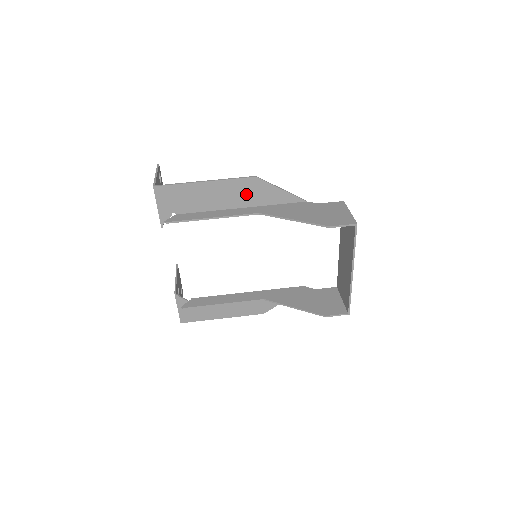
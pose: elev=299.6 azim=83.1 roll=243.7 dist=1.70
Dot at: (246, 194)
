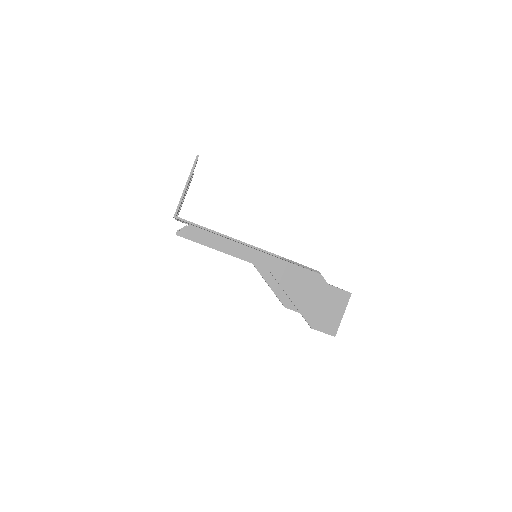
Dot at: occluded
